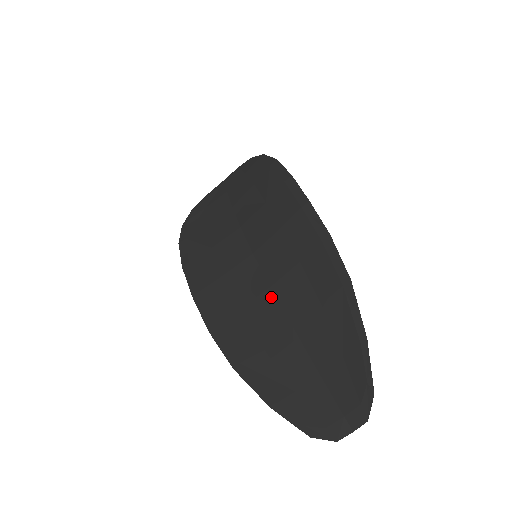
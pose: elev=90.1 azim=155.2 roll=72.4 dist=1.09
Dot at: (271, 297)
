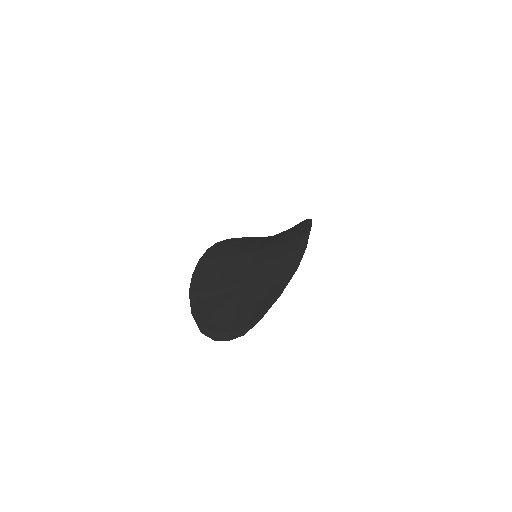
Dot at: (245, 270)
